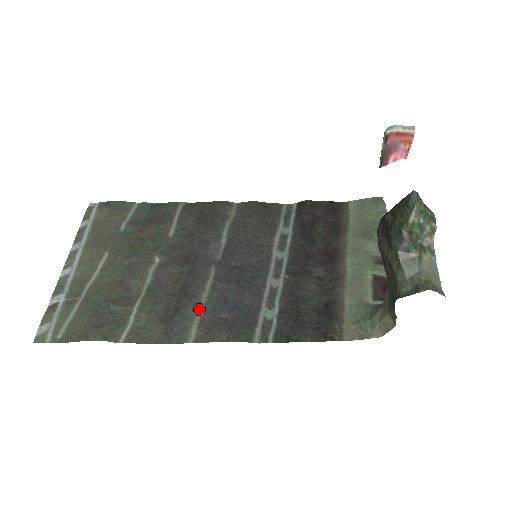
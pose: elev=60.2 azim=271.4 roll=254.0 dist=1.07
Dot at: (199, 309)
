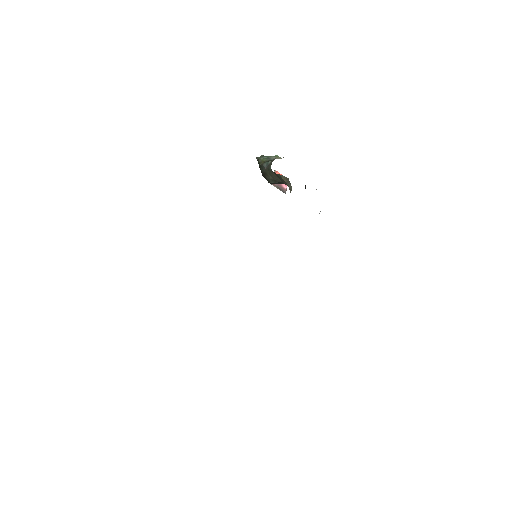
Dot at: occluded
